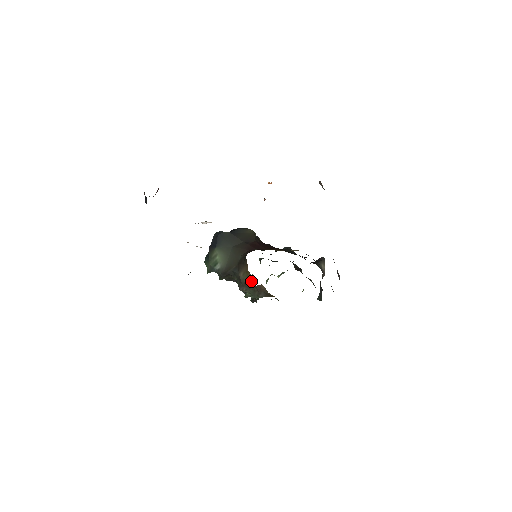
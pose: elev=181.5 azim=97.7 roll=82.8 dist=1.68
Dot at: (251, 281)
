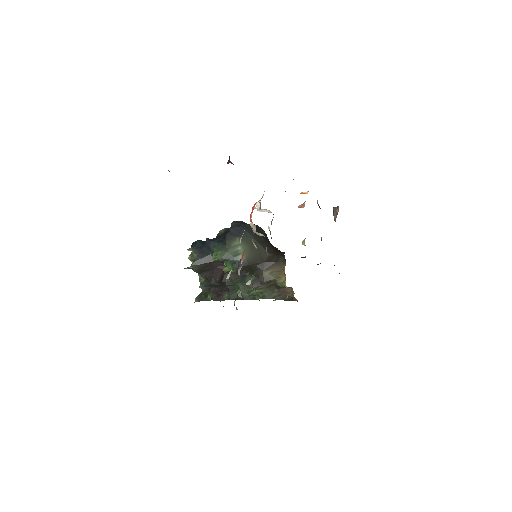
Dot at: (284, 282)
